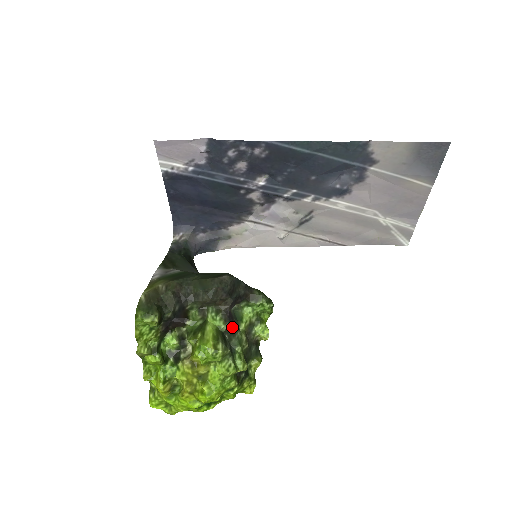
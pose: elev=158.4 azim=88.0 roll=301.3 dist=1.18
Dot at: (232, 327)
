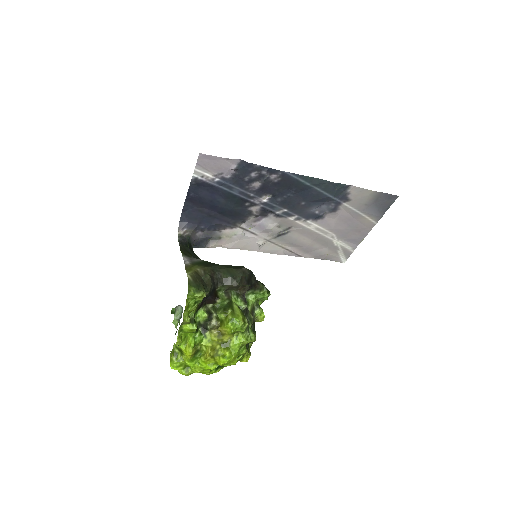
Dot at: (247, 308)
